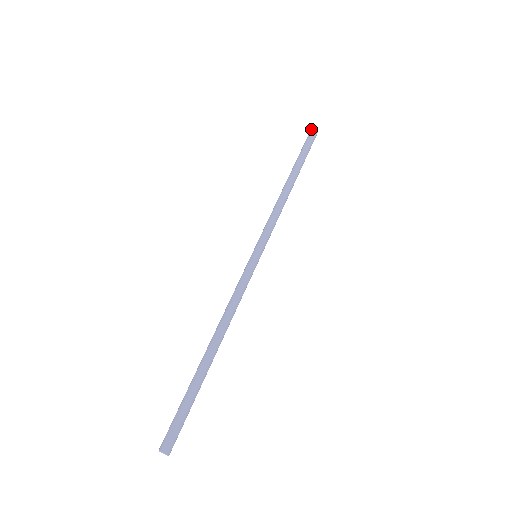
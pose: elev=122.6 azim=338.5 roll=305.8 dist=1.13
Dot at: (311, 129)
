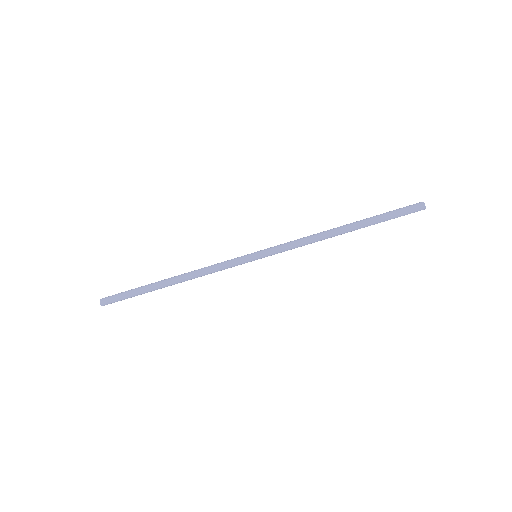
Dot at: (420, 202)
